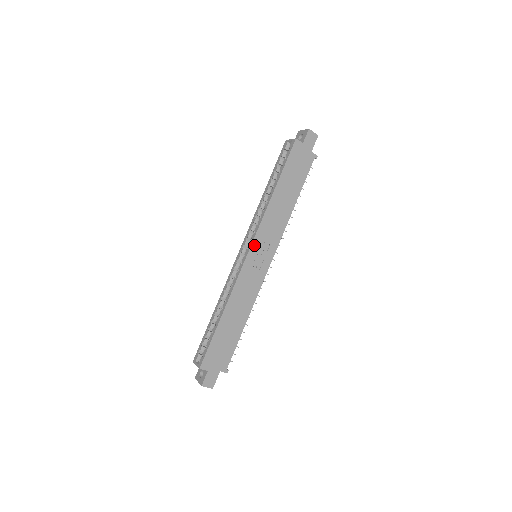
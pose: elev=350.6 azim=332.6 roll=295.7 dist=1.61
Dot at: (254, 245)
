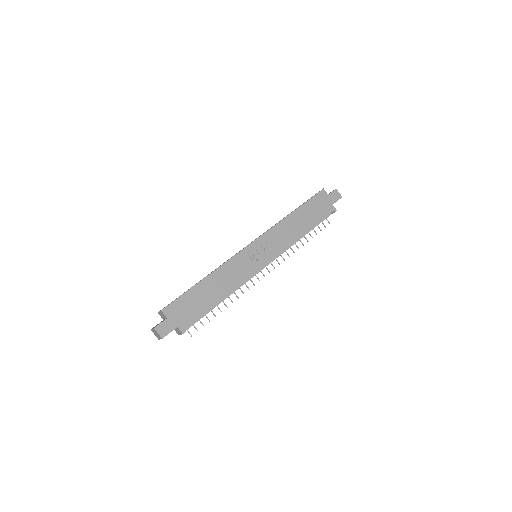
Dot at: (258, 241)
